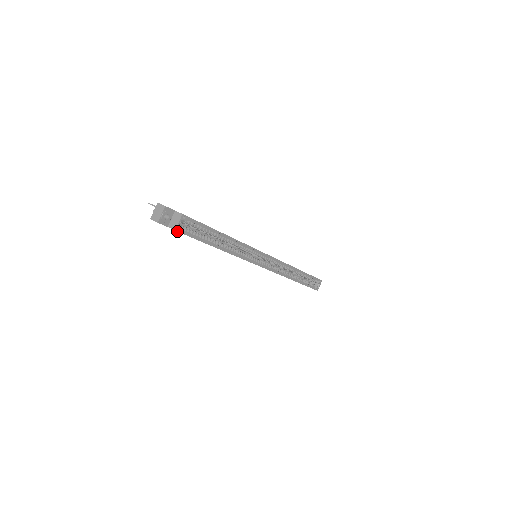
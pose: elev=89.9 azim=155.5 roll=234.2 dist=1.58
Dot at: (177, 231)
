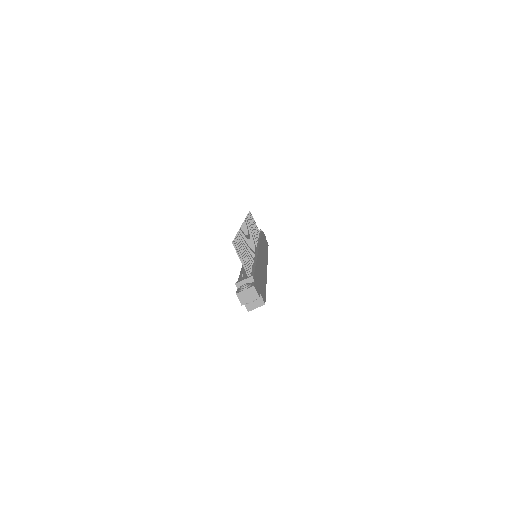
Dot at: (248, 310)
